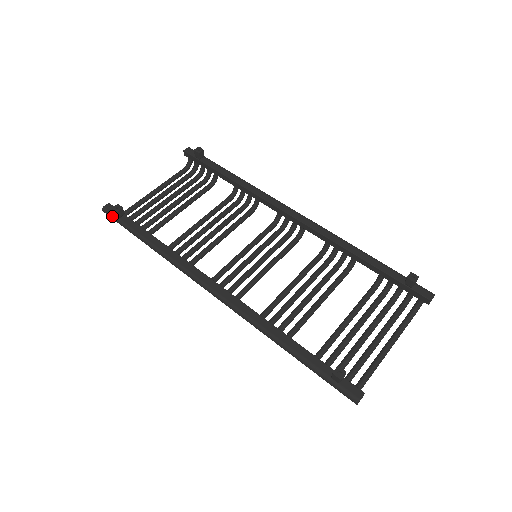
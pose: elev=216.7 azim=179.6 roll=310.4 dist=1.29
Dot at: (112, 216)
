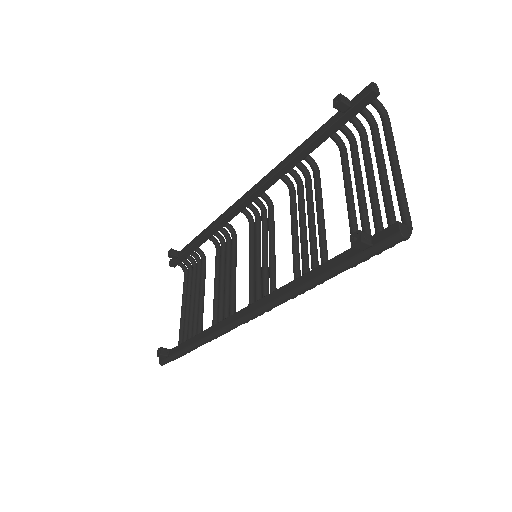
Dot at: (166, 361)
